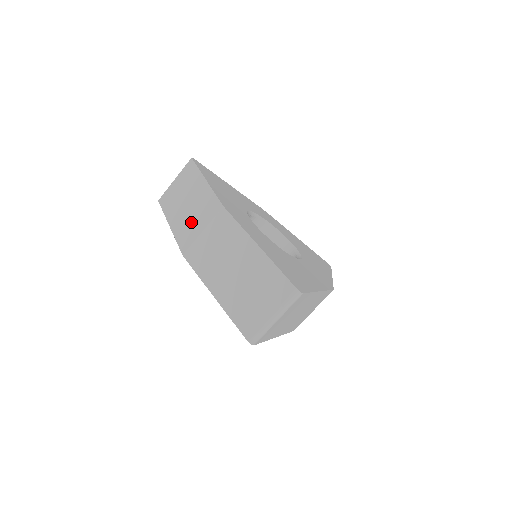
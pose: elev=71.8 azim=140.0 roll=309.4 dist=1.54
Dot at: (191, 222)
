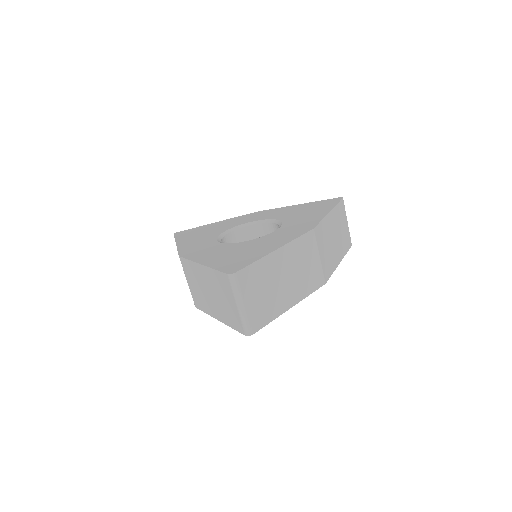
Dot at: occluded
